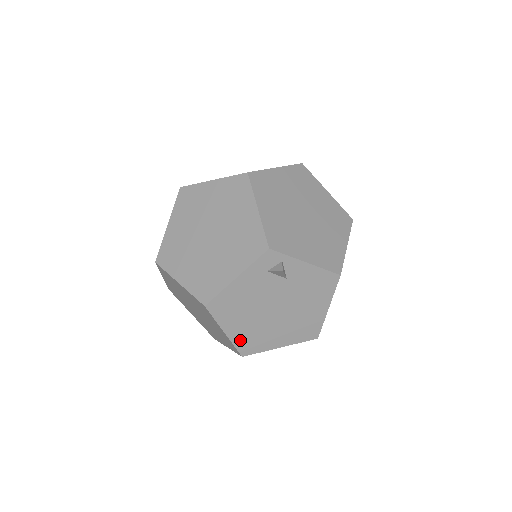
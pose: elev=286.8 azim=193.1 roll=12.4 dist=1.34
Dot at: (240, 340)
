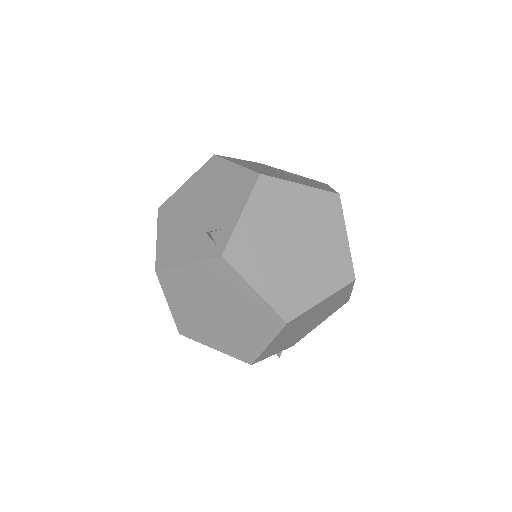
Dot at: occluded
